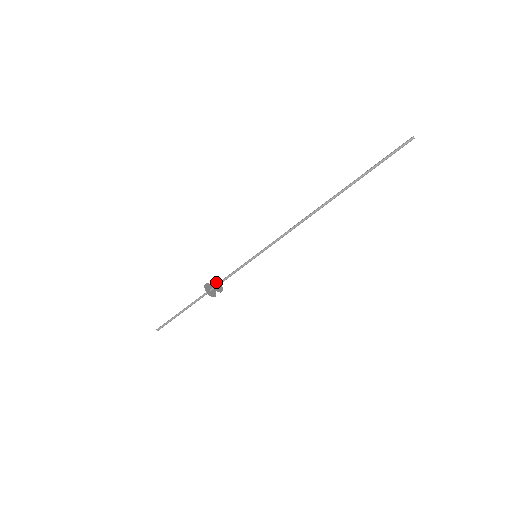
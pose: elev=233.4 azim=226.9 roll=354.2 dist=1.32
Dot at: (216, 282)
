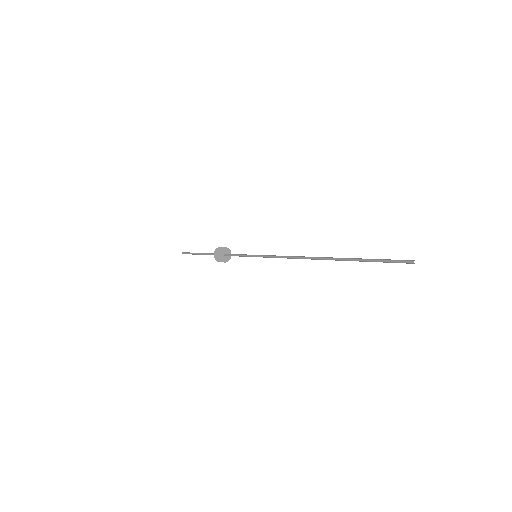
Dot at: (222, 254)
